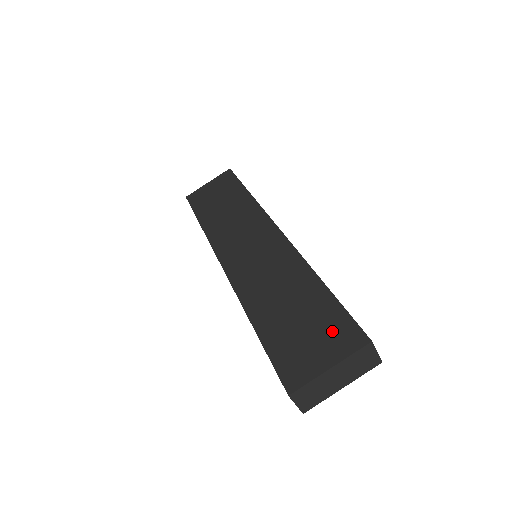
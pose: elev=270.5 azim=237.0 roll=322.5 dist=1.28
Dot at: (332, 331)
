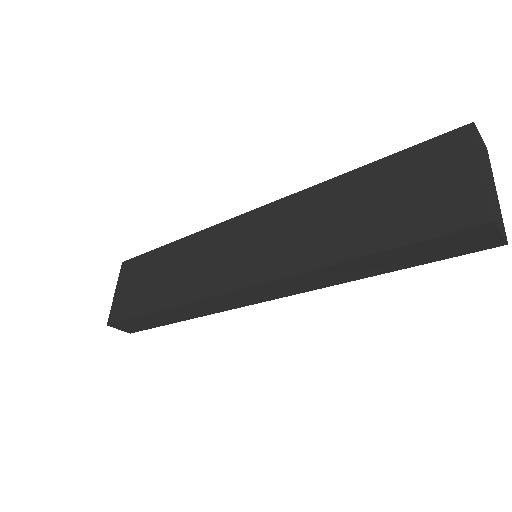
Dot at: (432, 163)
